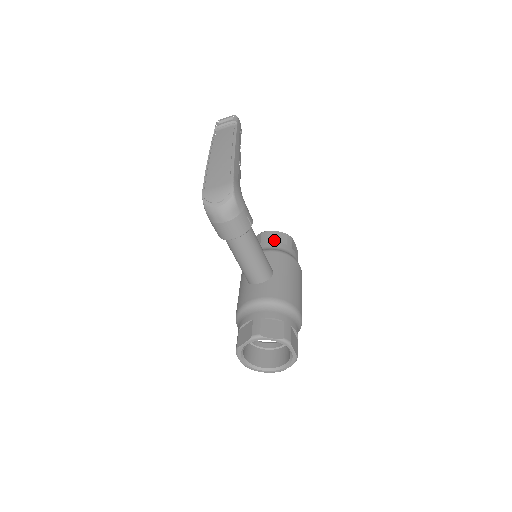
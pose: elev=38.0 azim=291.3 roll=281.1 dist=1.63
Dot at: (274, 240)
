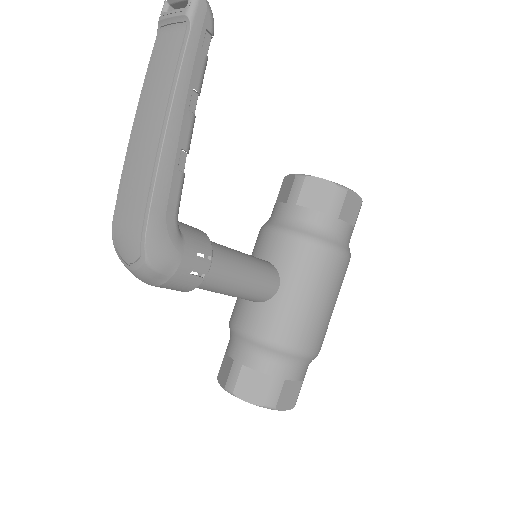
Dot at: (309, 201)
